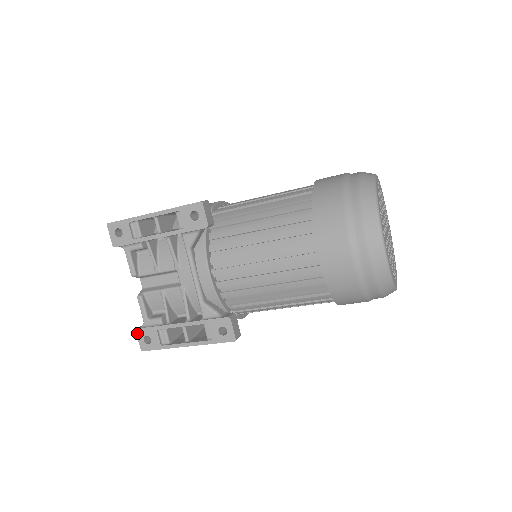
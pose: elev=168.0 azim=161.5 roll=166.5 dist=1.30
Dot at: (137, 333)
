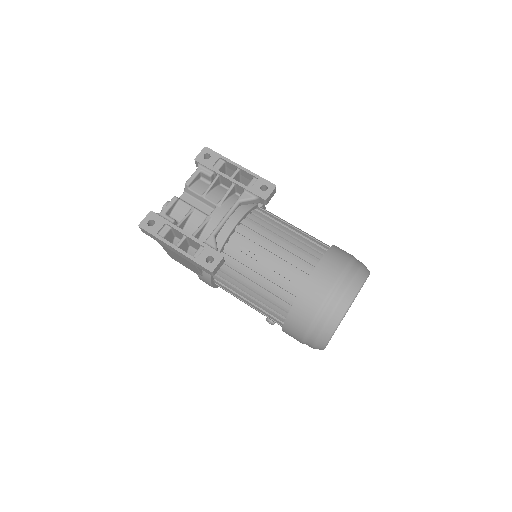
Dot at: (149, 213)
